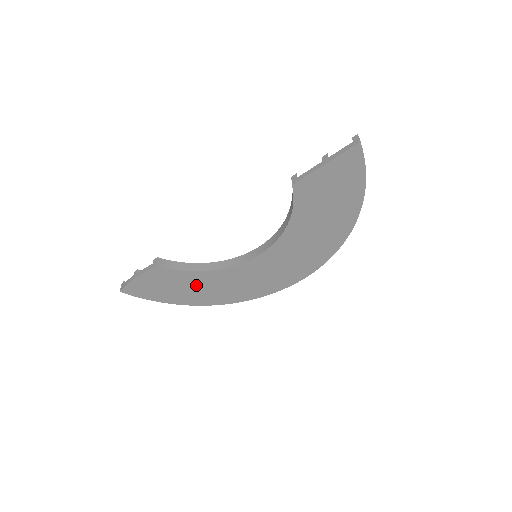
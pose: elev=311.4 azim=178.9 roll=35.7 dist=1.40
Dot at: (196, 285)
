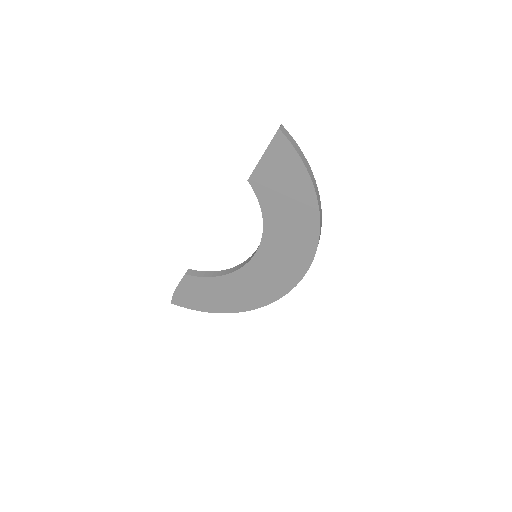
Dot at: (221, 291)
